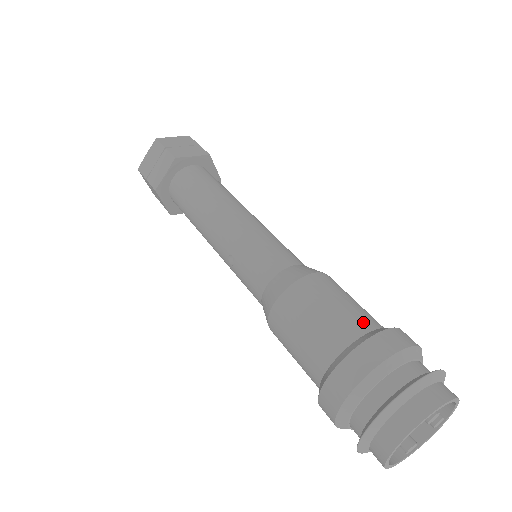
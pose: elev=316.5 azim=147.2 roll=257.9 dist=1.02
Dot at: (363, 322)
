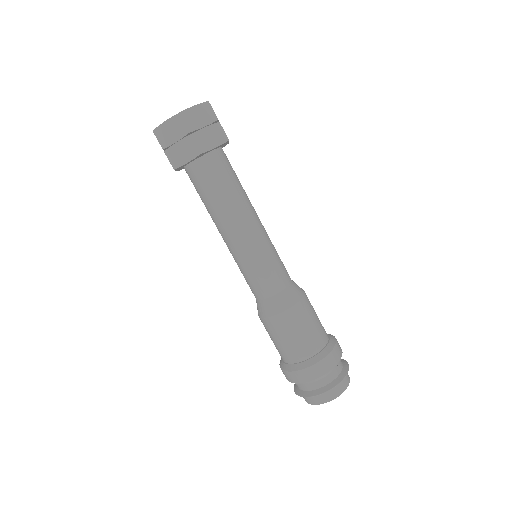
Dot at: (296, 355)
